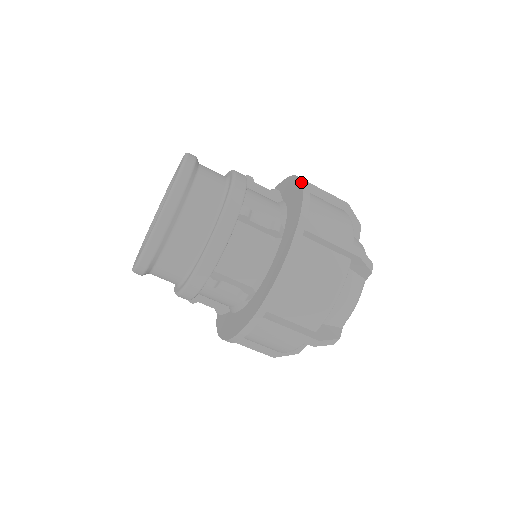
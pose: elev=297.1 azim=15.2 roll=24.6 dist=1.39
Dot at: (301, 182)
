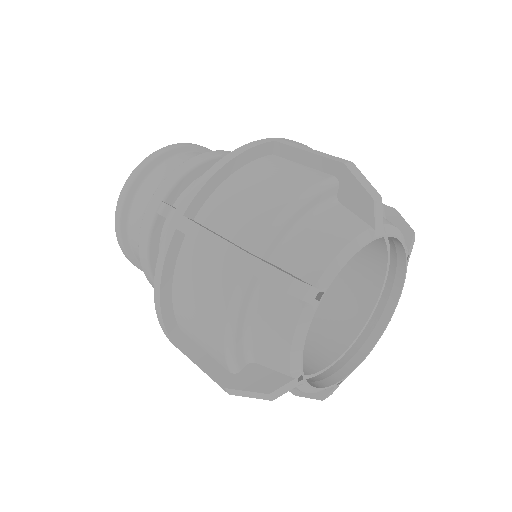
Dot at: occluded
